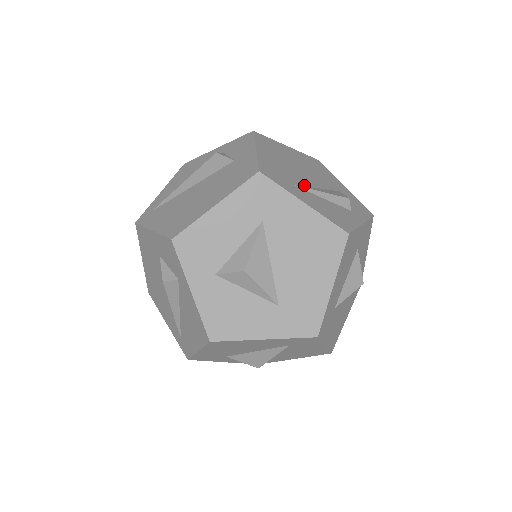
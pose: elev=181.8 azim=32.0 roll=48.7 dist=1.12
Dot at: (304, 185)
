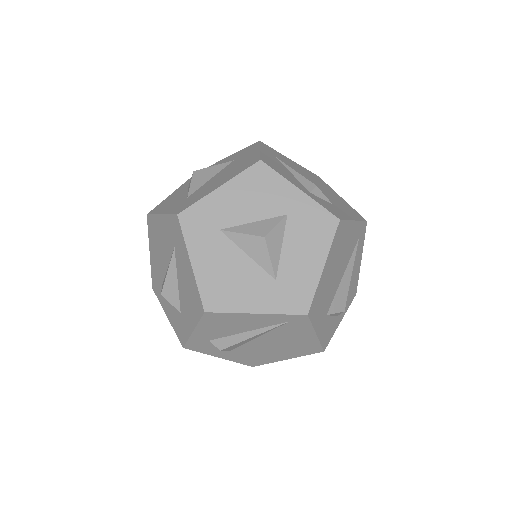
Dot at: occluded
